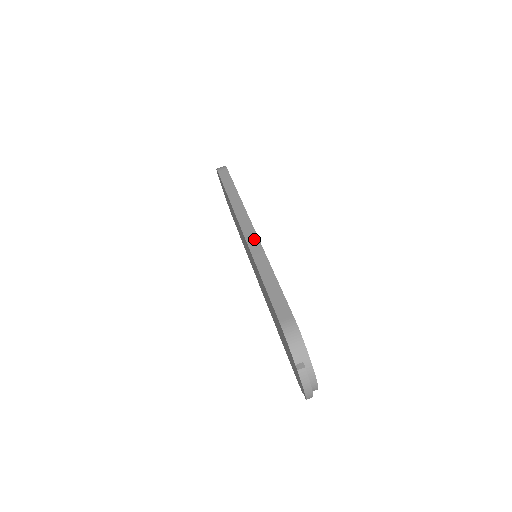
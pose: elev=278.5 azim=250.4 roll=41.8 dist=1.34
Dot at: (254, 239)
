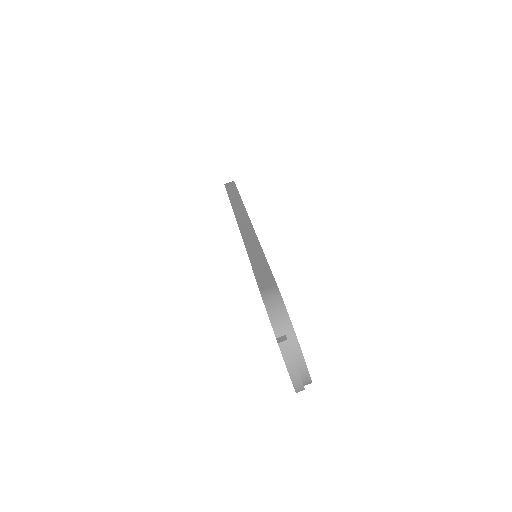
Dot at: (248, 228)
